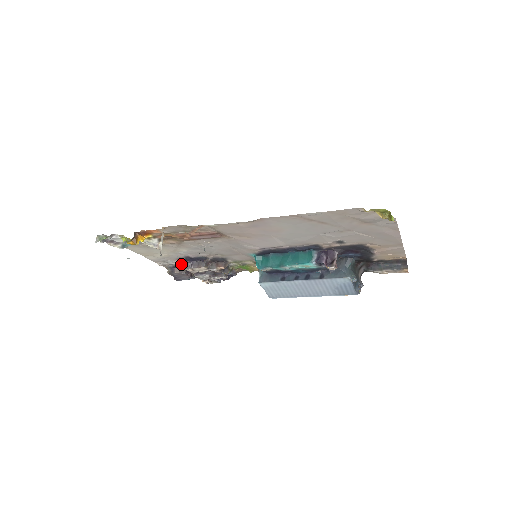
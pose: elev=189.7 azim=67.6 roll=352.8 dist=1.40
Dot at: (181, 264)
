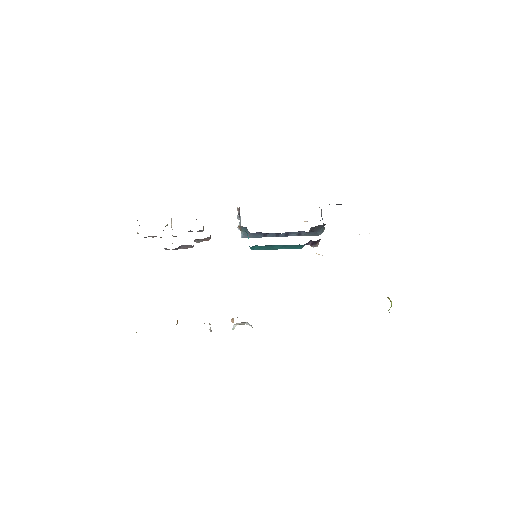
Dot at: occluded
